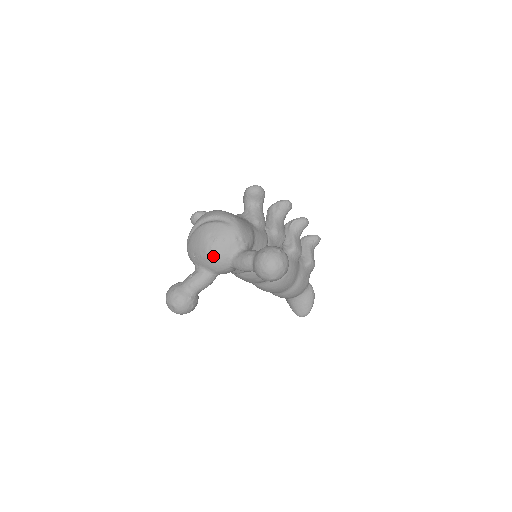
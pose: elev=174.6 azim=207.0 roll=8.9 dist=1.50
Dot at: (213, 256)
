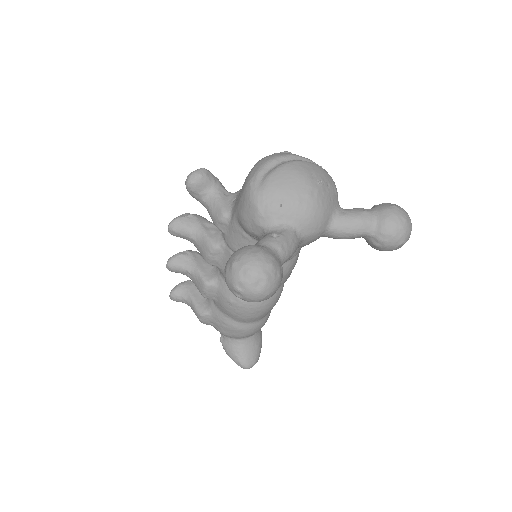
Dot at: (319, 205)
